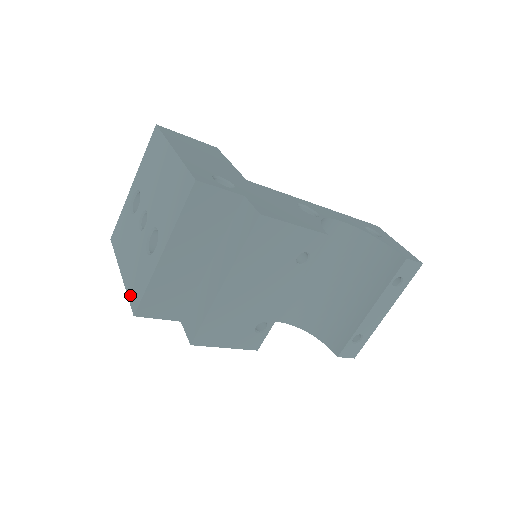
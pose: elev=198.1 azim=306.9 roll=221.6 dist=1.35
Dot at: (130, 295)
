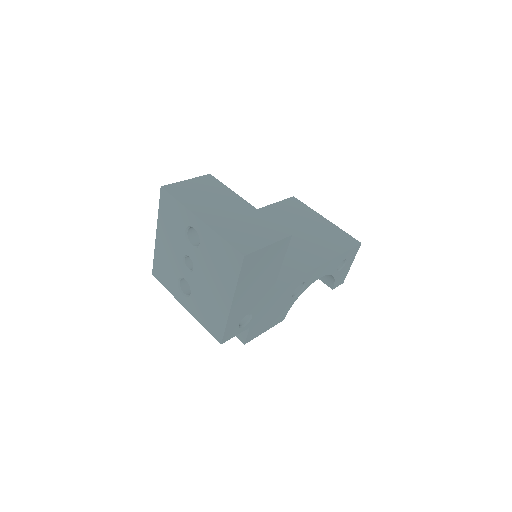
Dot at: (155, 263)
